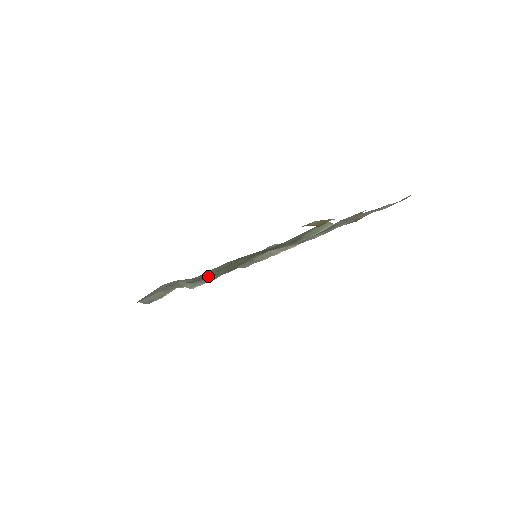
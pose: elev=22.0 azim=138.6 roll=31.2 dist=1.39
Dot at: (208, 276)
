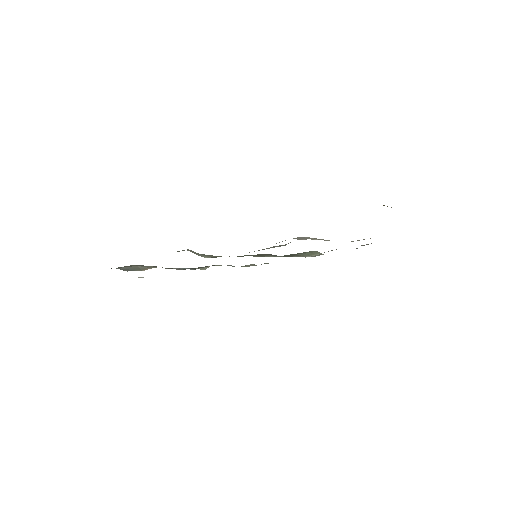
Dot at: occluded
